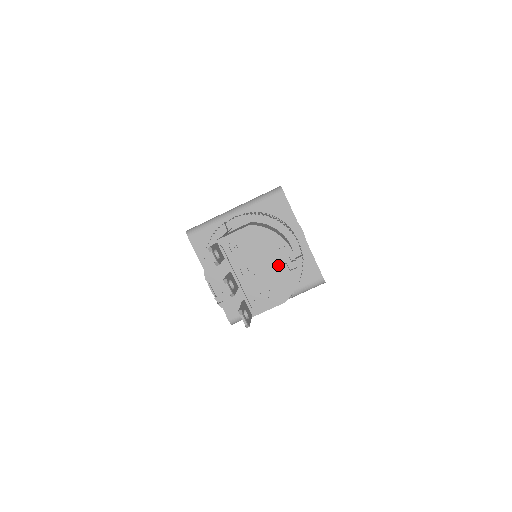
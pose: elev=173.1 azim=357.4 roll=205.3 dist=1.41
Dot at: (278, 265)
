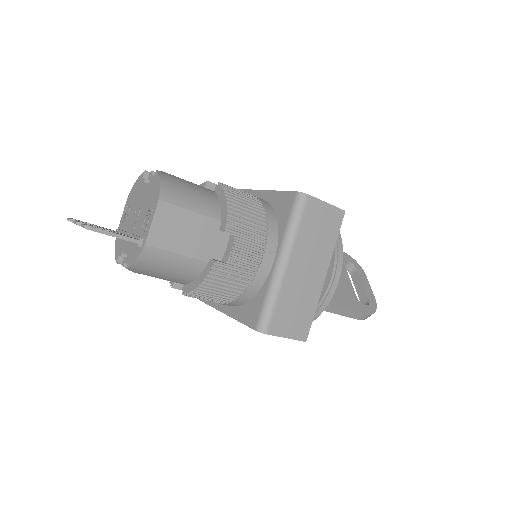
Dot at: (147, 188)
